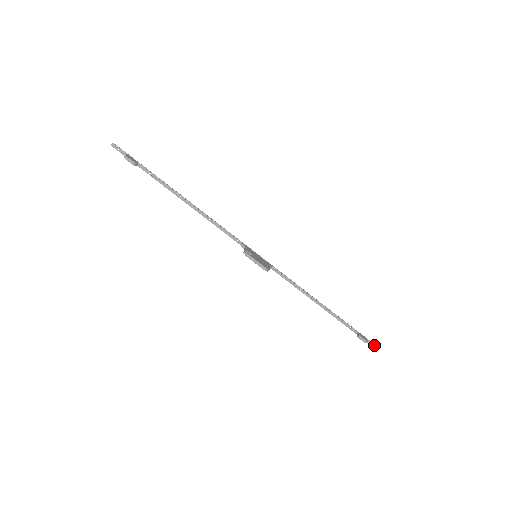
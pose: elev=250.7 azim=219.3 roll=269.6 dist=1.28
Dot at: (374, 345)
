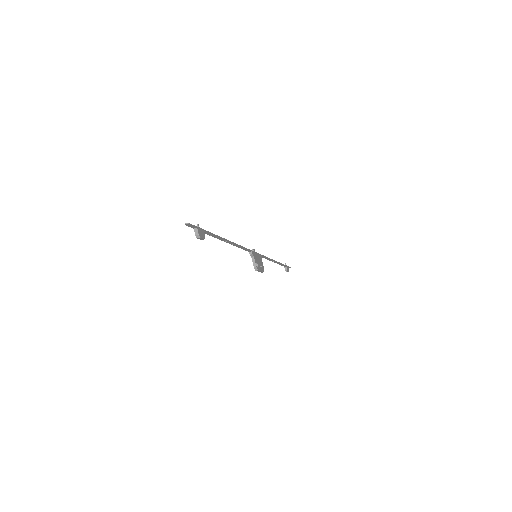
Dot at: occluded
